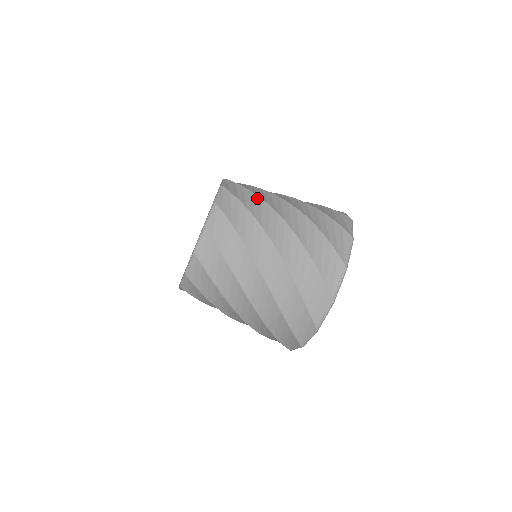
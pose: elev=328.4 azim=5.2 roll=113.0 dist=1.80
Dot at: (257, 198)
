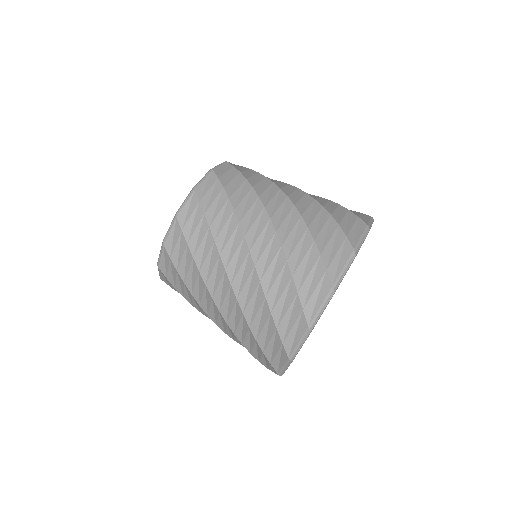
Dot at: (230, 211)
